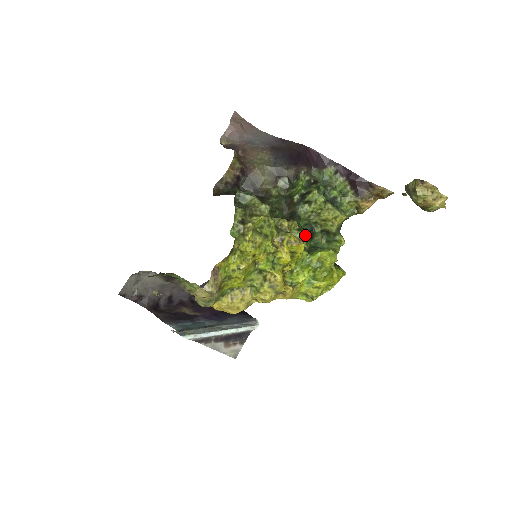
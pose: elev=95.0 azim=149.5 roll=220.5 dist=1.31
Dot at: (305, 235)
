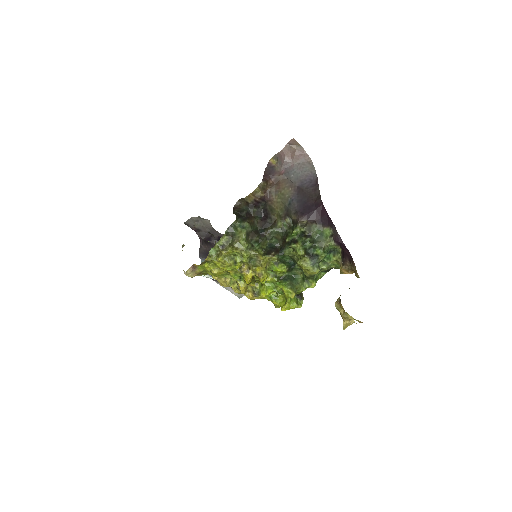
Dot at: (278, 269)
